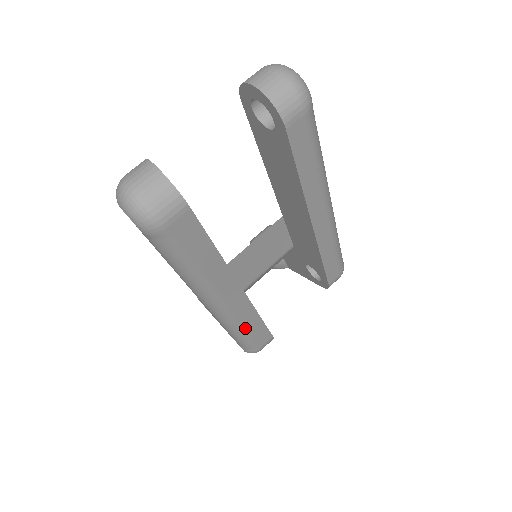
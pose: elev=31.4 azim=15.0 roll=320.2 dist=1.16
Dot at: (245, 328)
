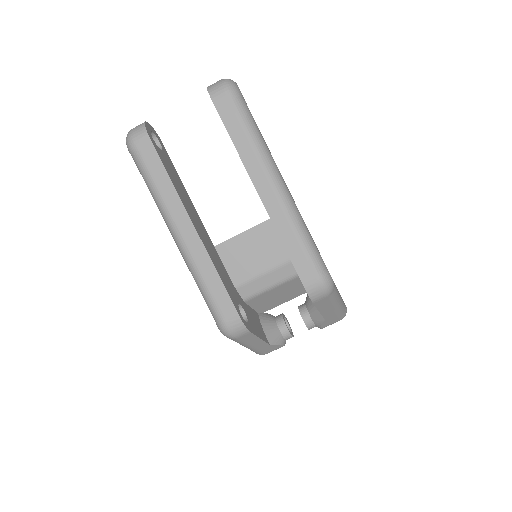
Dot at: (204, 279)
